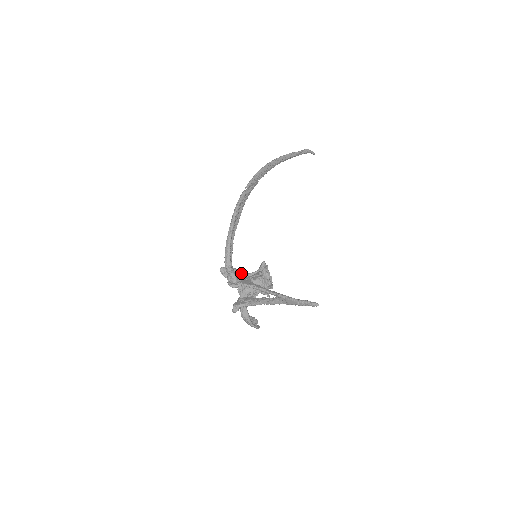
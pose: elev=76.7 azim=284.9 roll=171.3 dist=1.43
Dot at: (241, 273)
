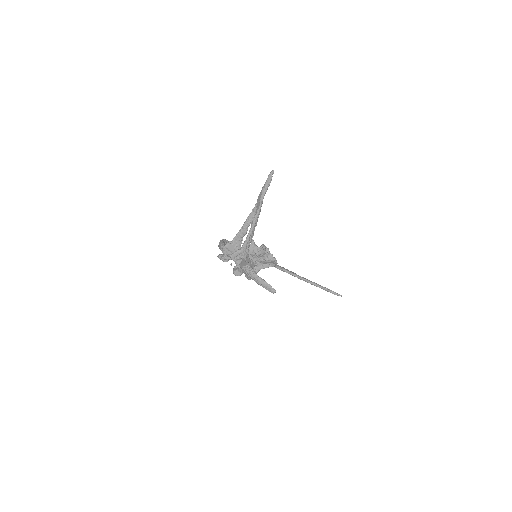
Dot at: occluded
